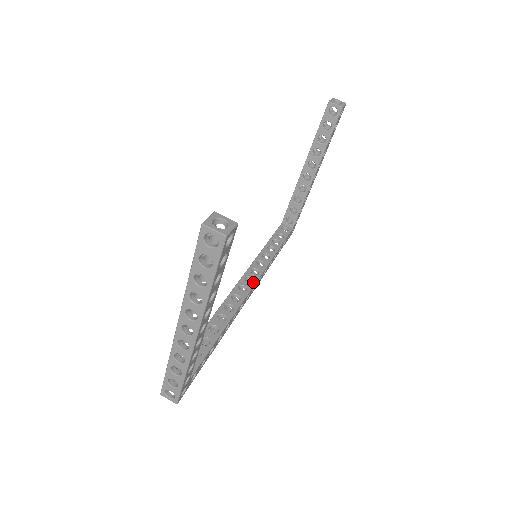
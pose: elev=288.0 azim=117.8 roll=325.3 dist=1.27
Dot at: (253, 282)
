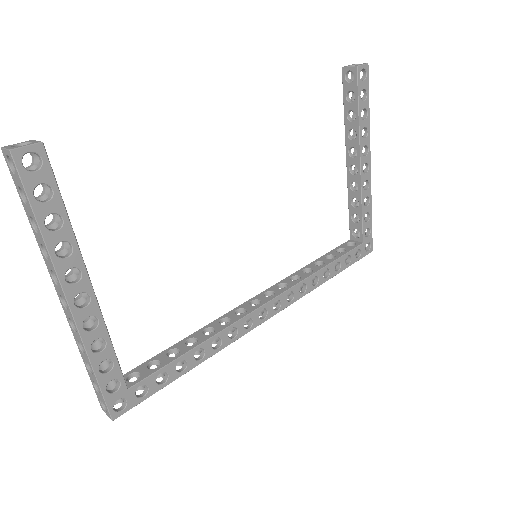
Dot at: (273, 296)
